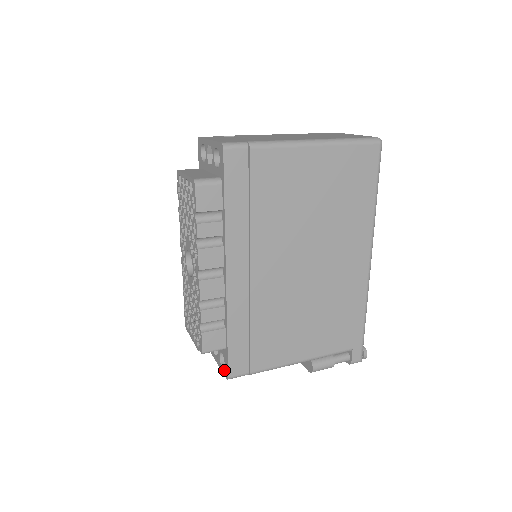
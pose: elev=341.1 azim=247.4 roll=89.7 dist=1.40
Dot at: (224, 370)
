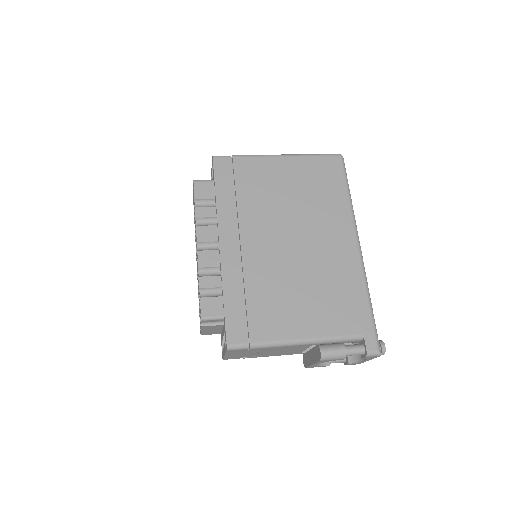
Dot at: occluded
